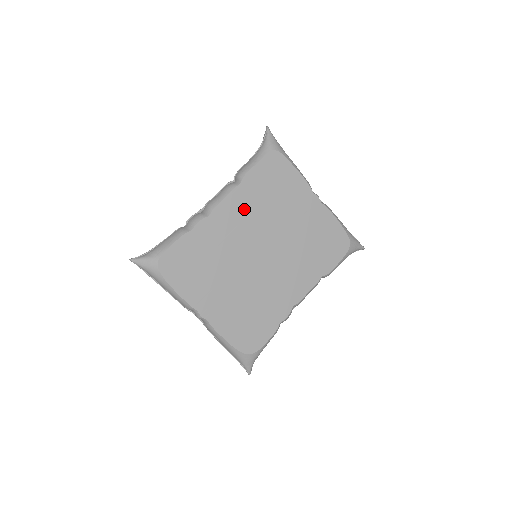
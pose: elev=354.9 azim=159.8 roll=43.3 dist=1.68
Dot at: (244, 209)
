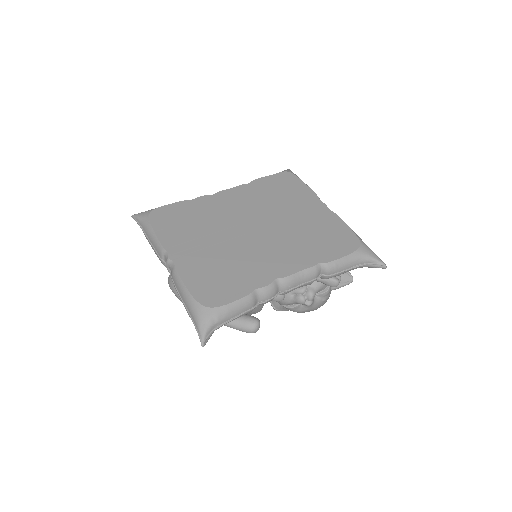
Dot at: (247, 198)
